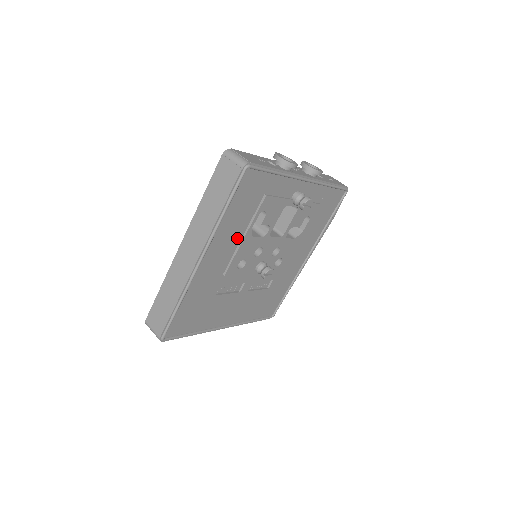
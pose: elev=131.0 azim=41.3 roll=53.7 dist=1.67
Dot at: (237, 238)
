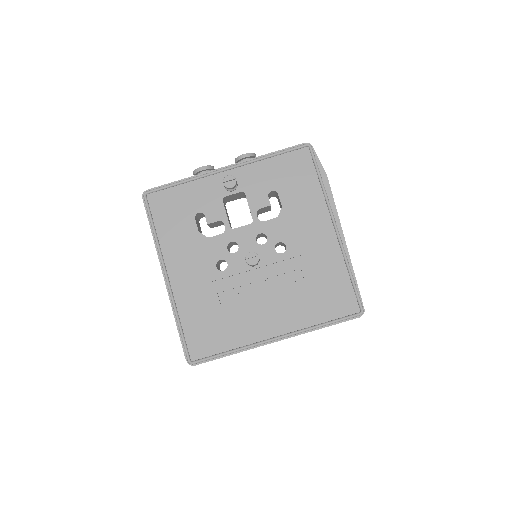
Dot at: (193, 246)
